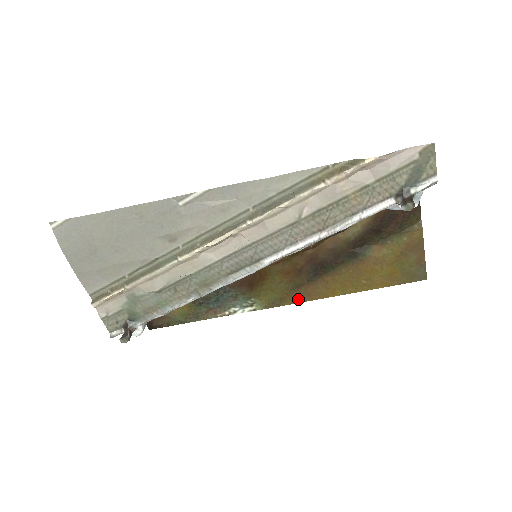
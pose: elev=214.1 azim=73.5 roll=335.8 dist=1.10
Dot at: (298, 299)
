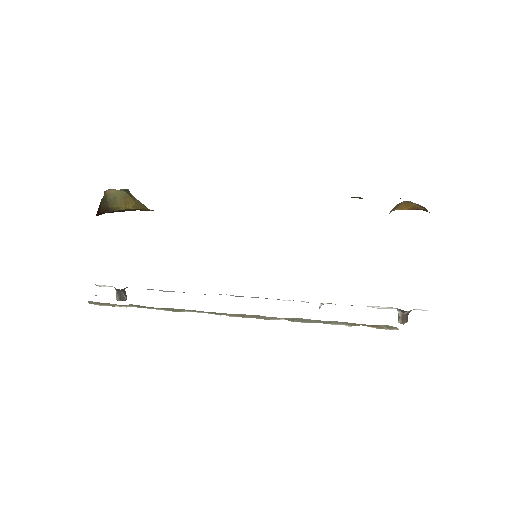
Dot at: occluded
